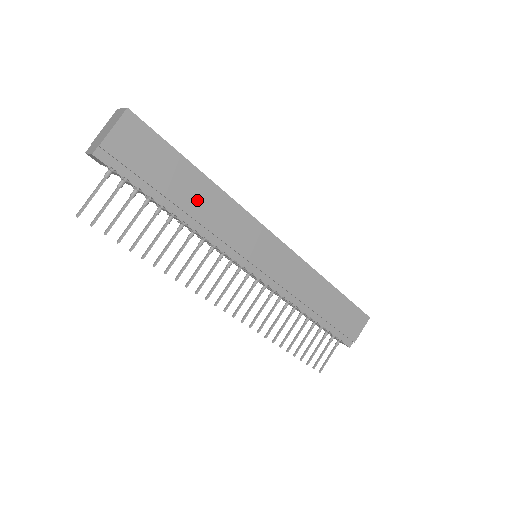
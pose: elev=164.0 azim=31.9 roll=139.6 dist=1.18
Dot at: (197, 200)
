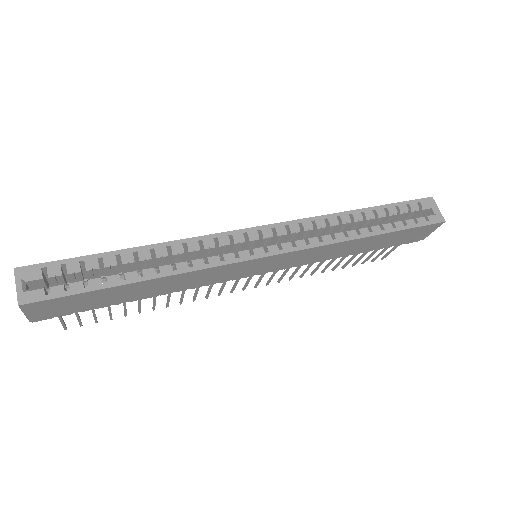
Dot at: (152, 289)
